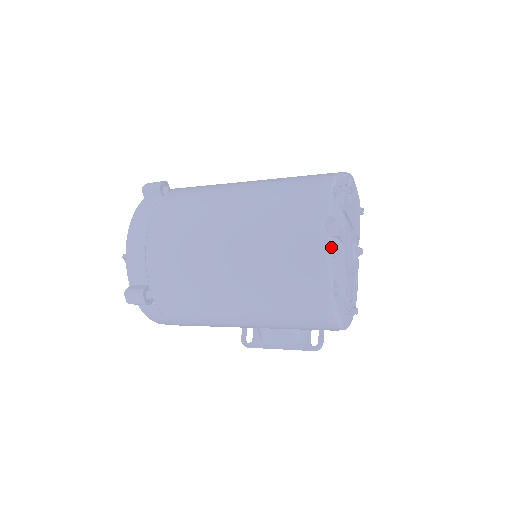
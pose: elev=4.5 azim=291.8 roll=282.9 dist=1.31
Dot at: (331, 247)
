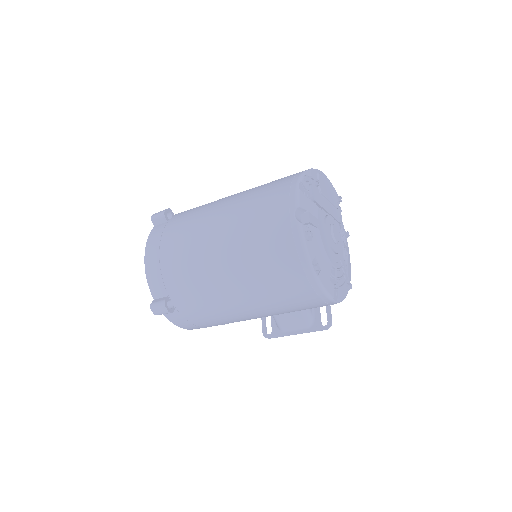
Dot at: (304, 233)
